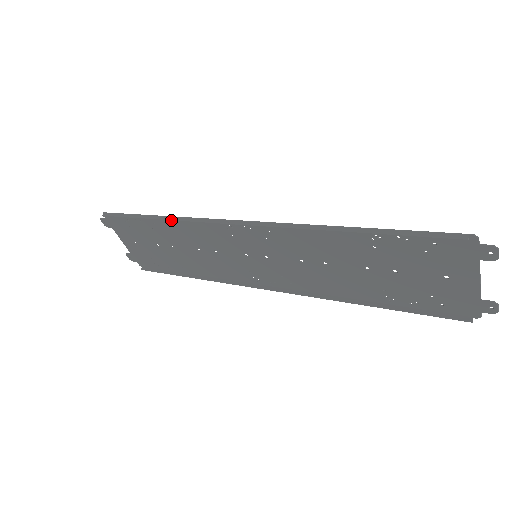
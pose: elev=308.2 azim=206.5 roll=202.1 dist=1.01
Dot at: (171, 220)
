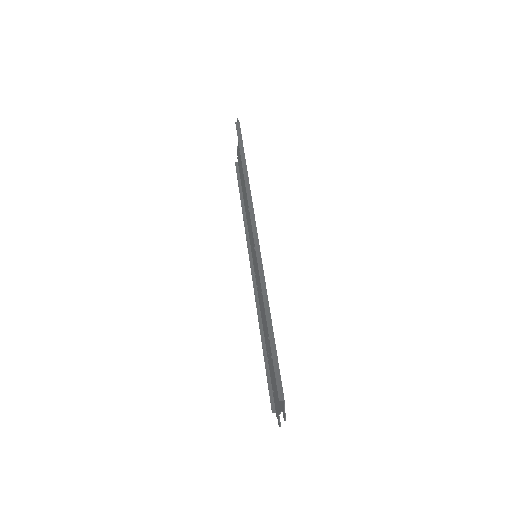
Dot at: (245, 185)
